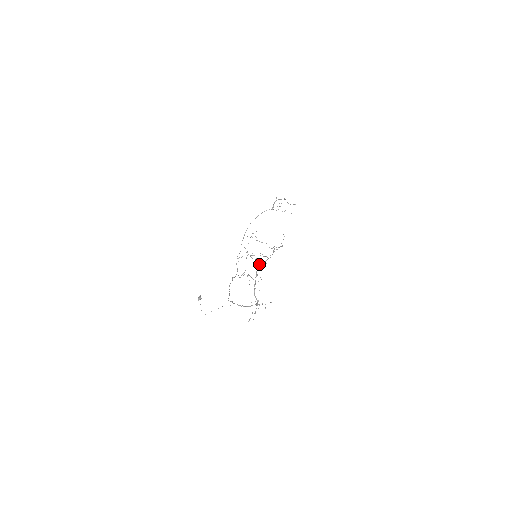
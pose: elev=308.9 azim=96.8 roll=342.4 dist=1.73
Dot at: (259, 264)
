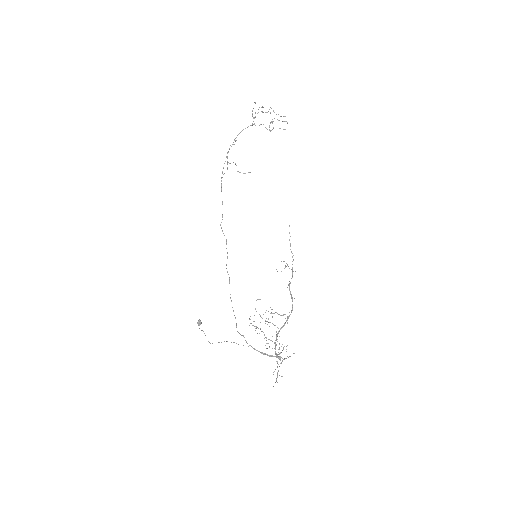
Dot at: occluded
